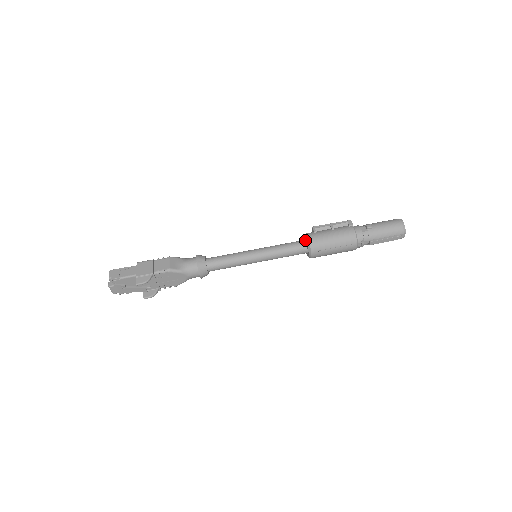
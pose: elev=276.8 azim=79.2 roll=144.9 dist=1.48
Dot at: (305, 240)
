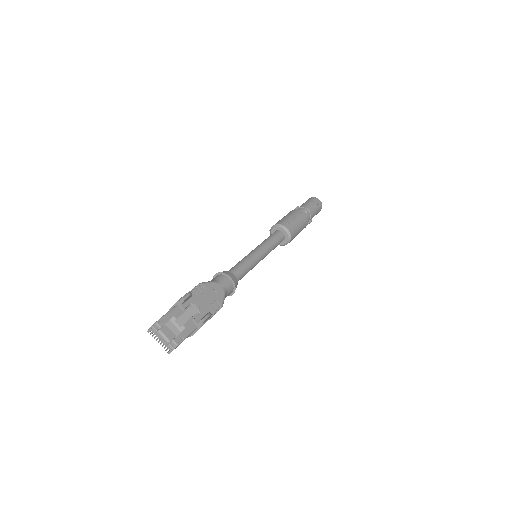
Dot at: occluded
